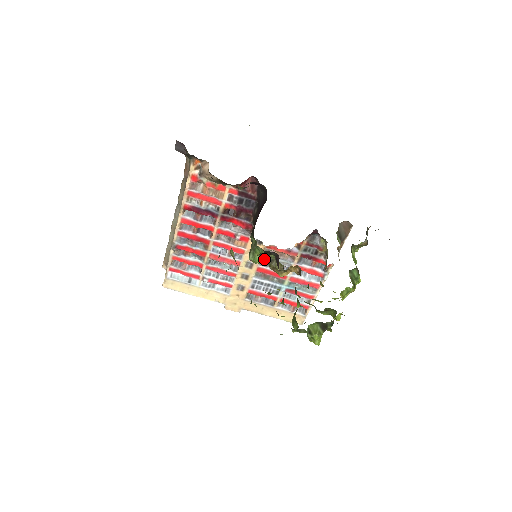
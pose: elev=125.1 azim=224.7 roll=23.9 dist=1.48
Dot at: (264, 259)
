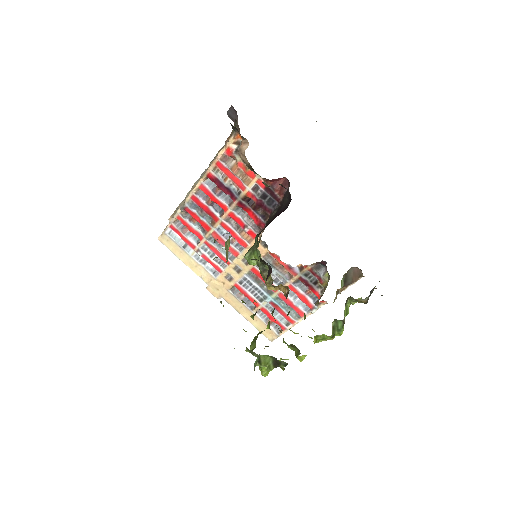
Dot at: (258, 265)
